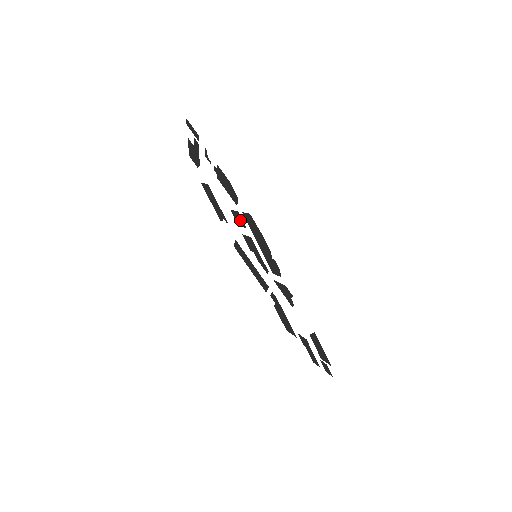
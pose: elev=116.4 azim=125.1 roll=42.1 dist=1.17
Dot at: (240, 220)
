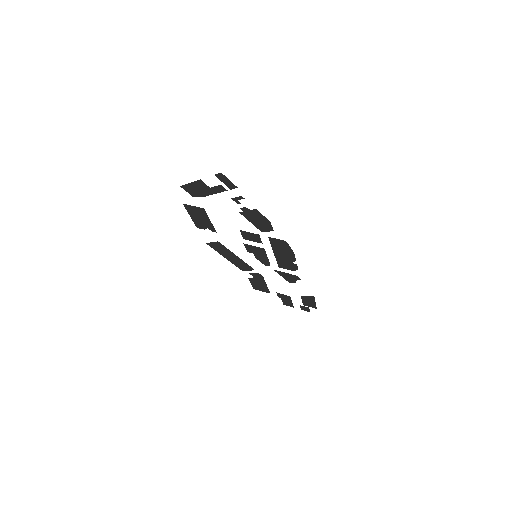
Dot at: (254, 238)
